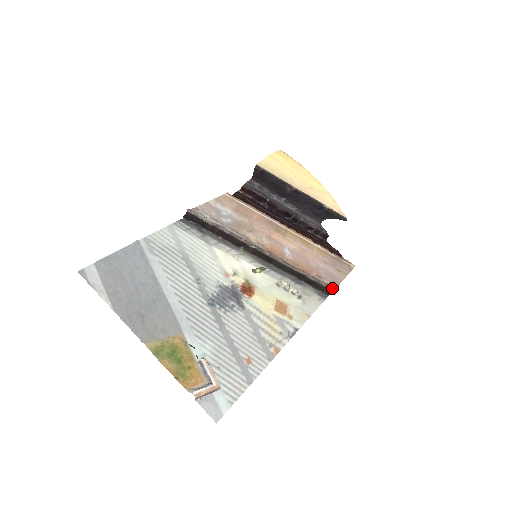
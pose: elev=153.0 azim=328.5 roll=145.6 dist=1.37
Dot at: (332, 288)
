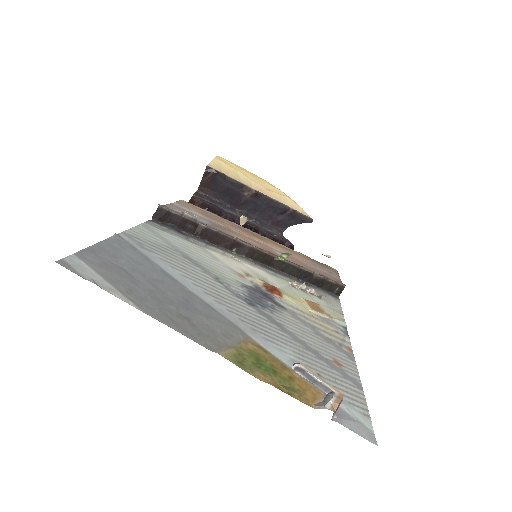
Dot at: (342, 284)
